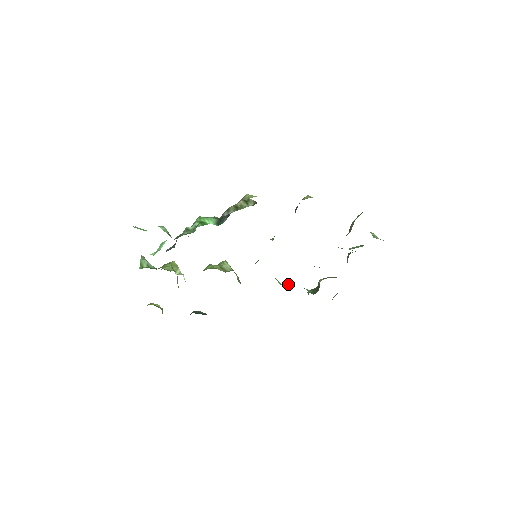
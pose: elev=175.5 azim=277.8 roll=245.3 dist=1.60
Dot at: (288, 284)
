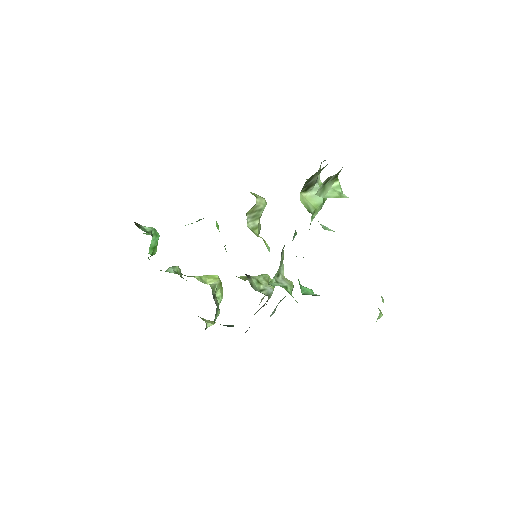
Dot at: occluded
